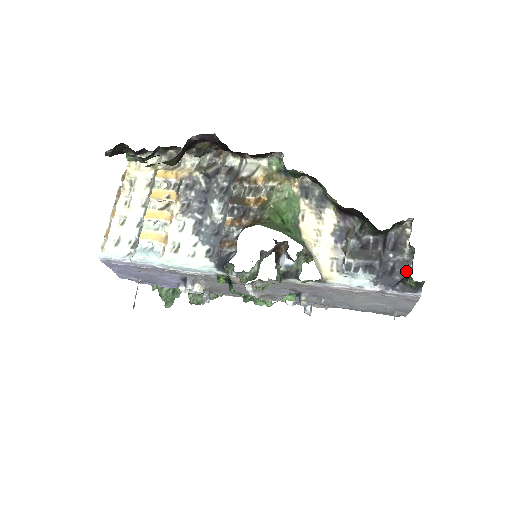
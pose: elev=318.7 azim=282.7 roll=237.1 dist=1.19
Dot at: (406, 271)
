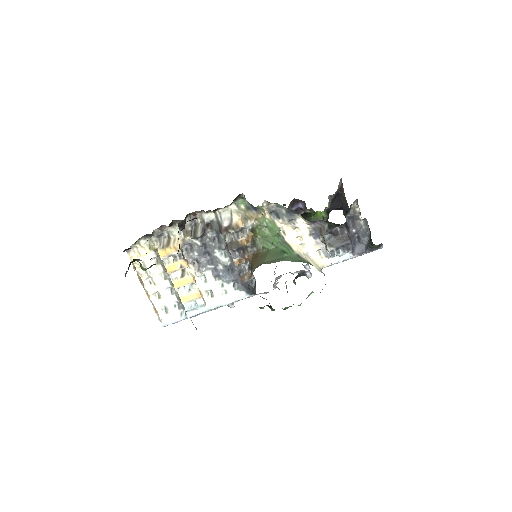
Dot at: (367, 236)
